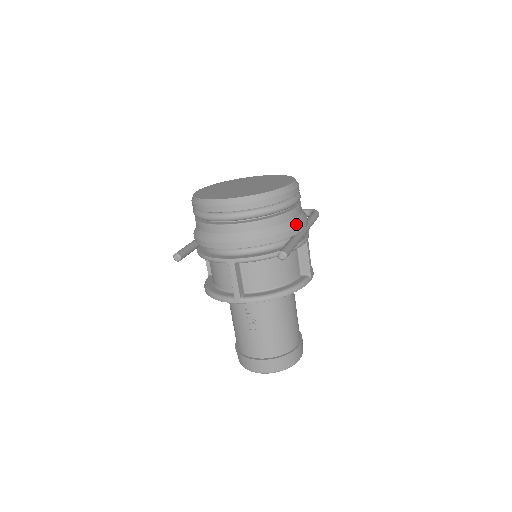
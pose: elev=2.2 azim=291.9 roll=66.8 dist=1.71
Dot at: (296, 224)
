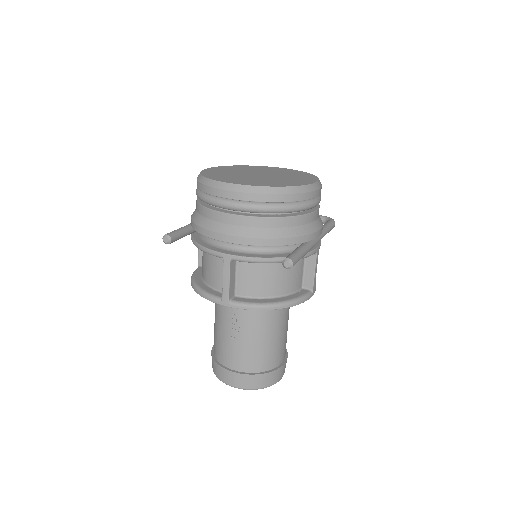
Dot at: (310, 230)
